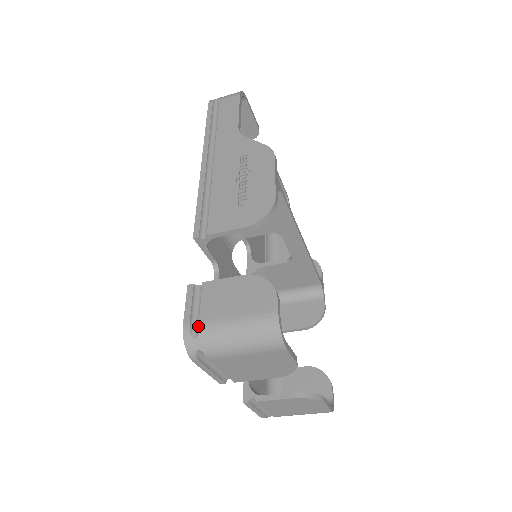
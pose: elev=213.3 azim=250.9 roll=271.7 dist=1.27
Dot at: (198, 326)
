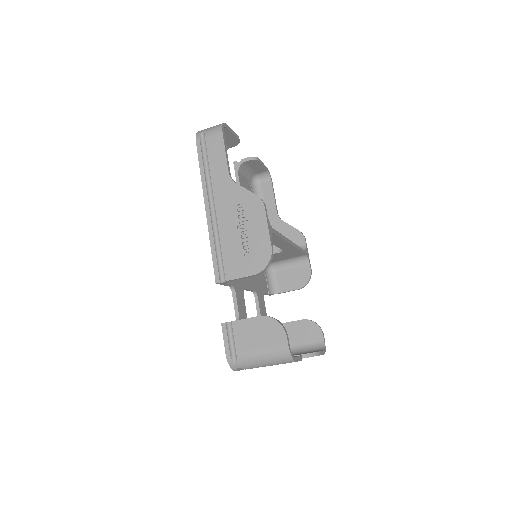
Dot at: (236, 354)
